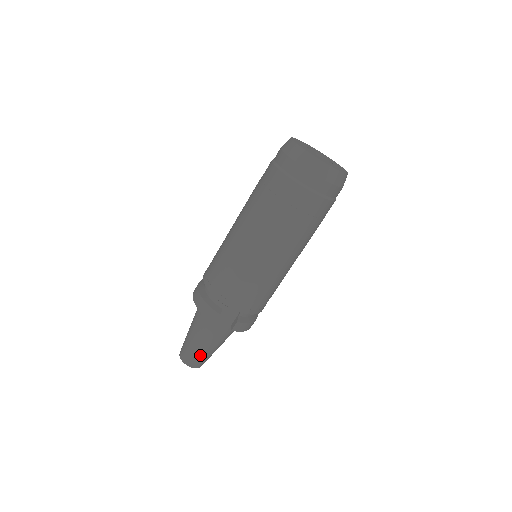
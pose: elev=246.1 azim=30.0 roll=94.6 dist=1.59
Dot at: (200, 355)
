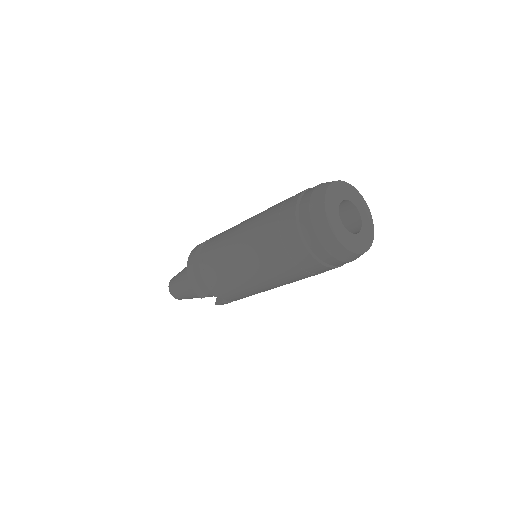
Dot at: (186, 298)
